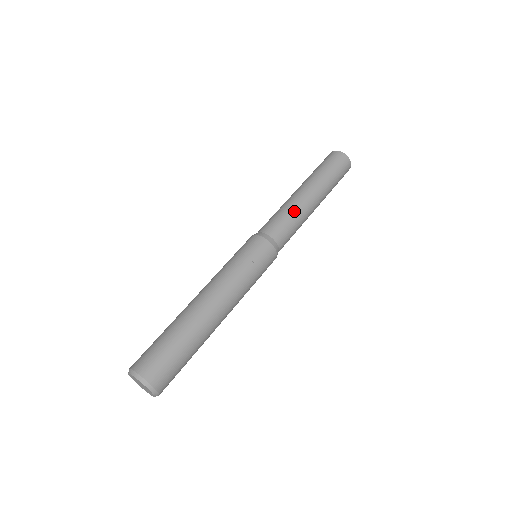
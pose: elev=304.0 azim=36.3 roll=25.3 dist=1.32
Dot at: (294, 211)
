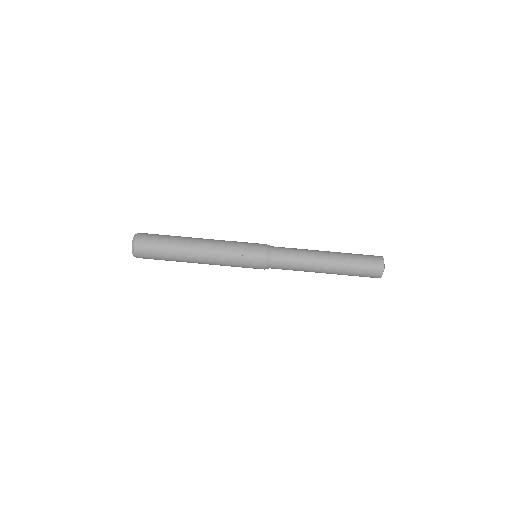
Dot at: (303, 258)
